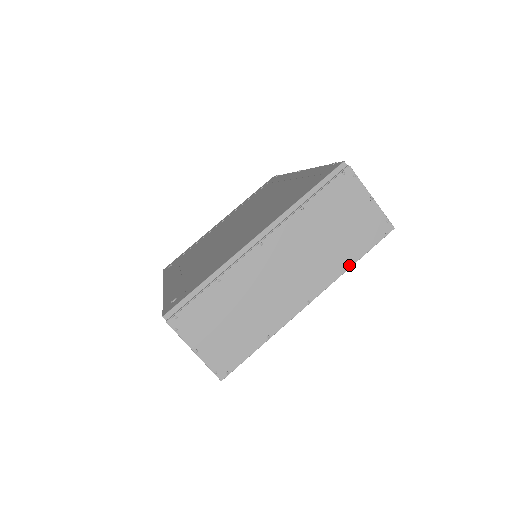
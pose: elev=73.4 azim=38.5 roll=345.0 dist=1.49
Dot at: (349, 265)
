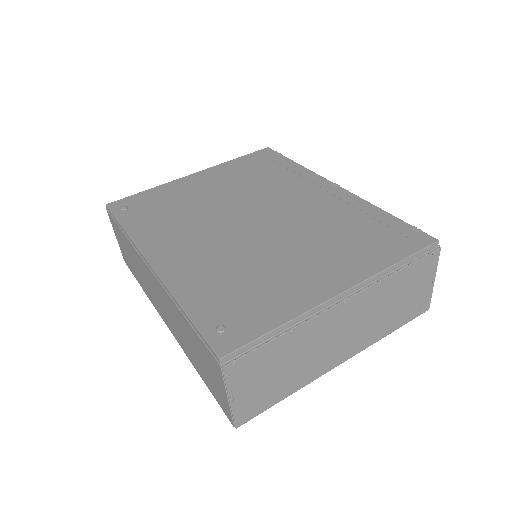
Dot at: (386, 334)
